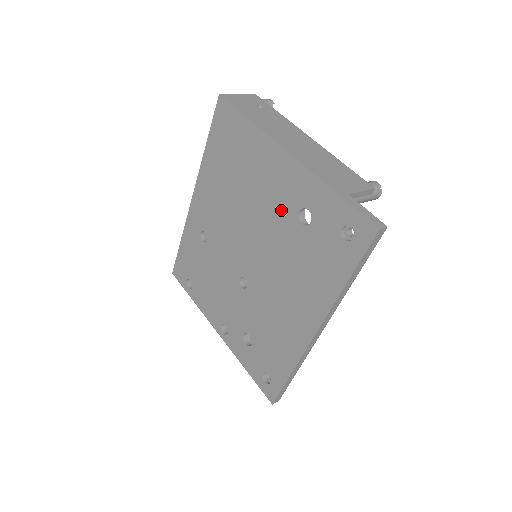
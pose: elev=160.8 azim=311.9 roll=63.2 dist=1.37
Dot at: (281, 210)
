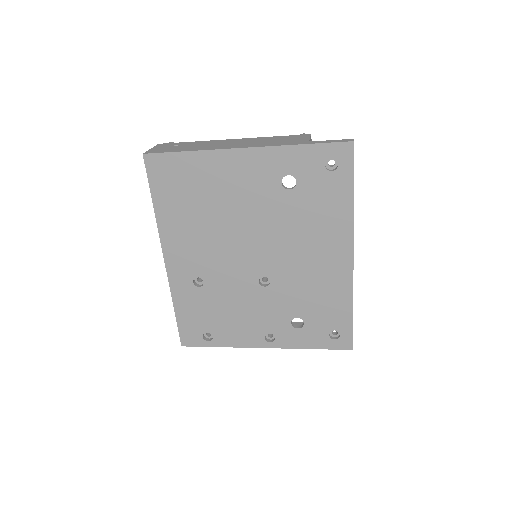
Dot at: (264, 195)
